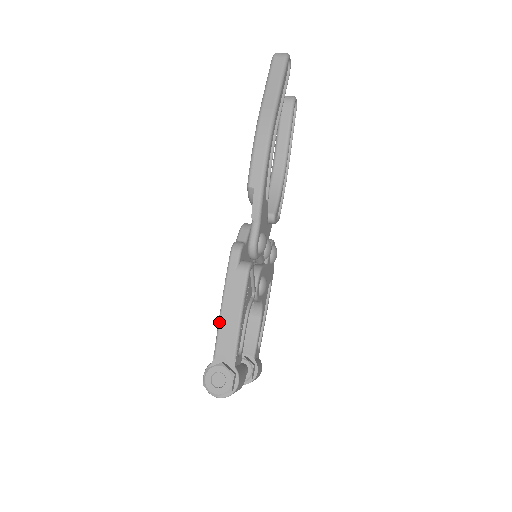
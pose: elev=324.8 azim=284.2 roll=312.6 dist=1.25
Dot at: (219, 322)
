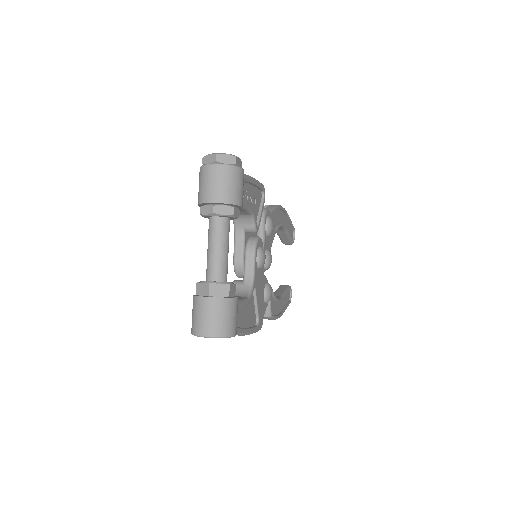
Dot at: occluded
